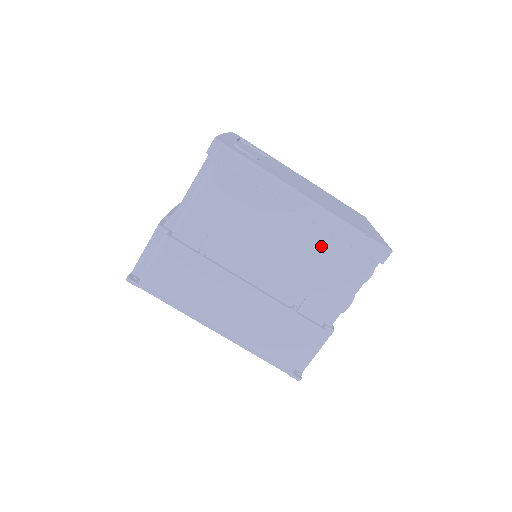
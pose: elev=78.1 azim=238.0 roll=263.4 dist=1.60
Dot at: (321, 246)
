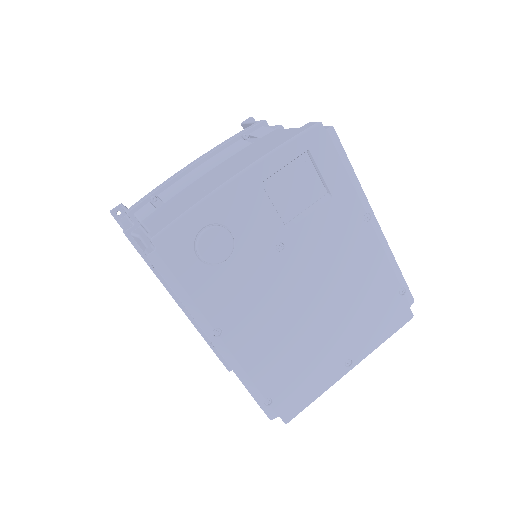
Dot at: occluded
